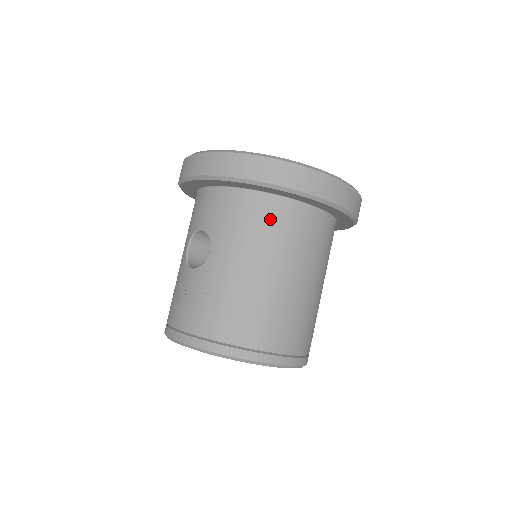
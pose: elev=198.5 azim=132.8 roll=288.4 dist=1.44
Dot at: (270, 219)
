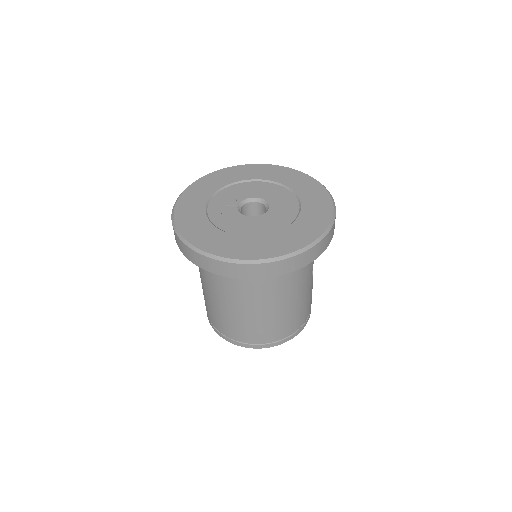
Dot at: occluded
